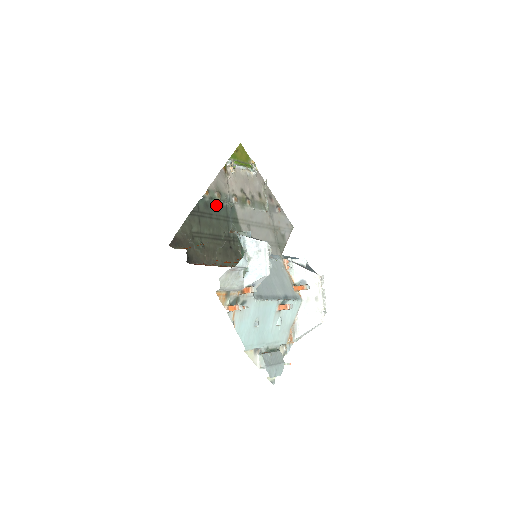
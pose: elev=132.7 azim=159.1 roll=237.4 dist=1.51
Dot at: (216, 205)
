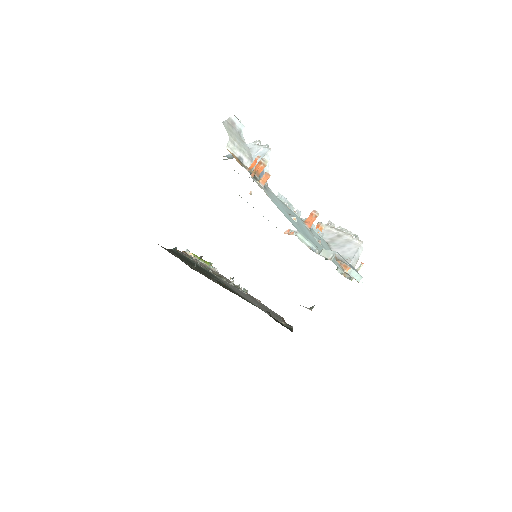
Dot at: occluded
